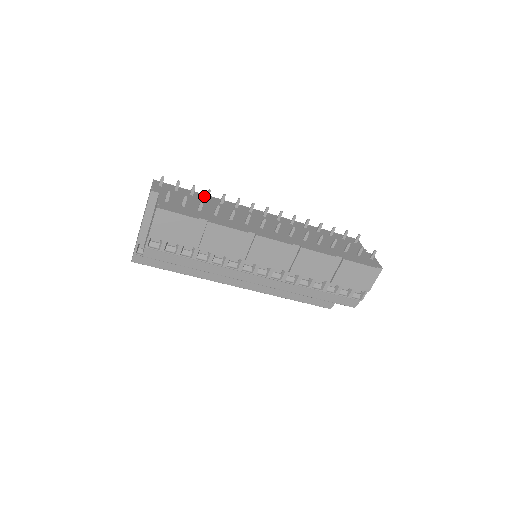
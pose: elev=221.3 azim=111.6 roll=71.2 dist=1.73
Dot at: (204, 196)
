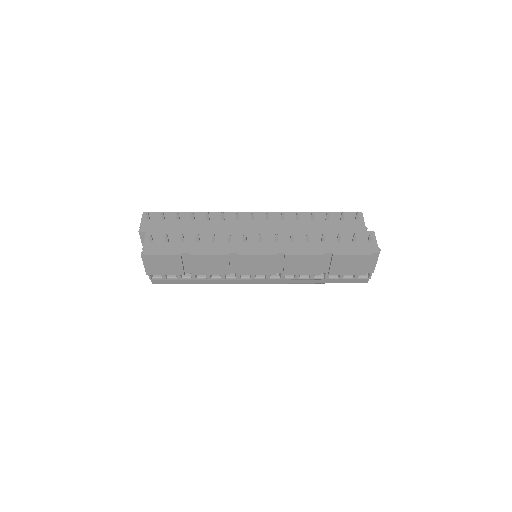
Dot at: occluded
